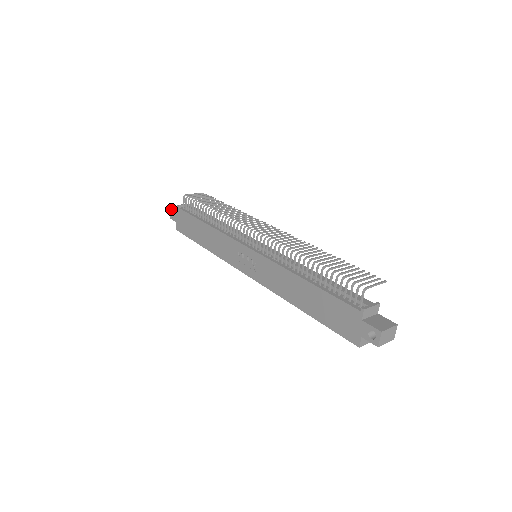
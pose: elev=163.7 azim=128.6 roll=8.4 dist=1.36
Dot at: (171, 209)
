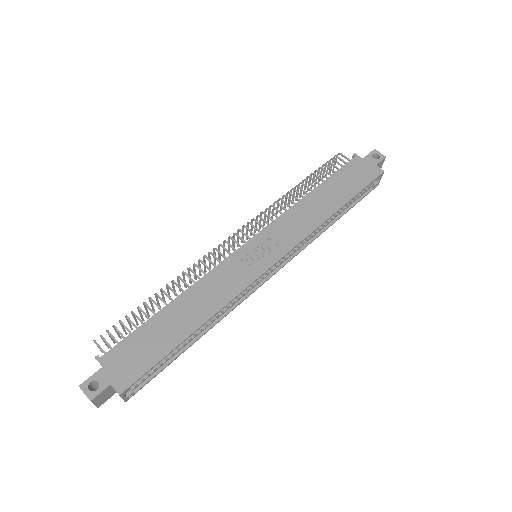
Dot at: (83, 382)
